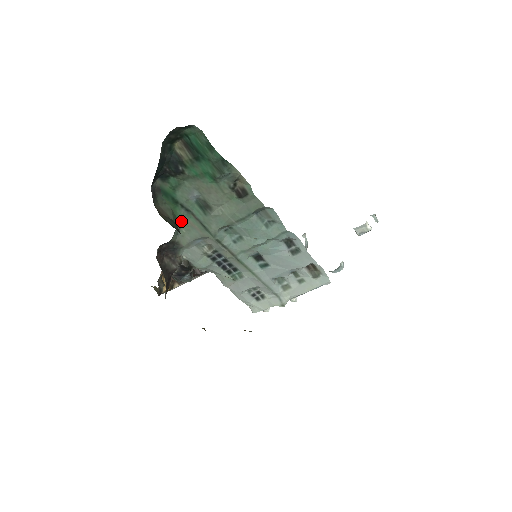
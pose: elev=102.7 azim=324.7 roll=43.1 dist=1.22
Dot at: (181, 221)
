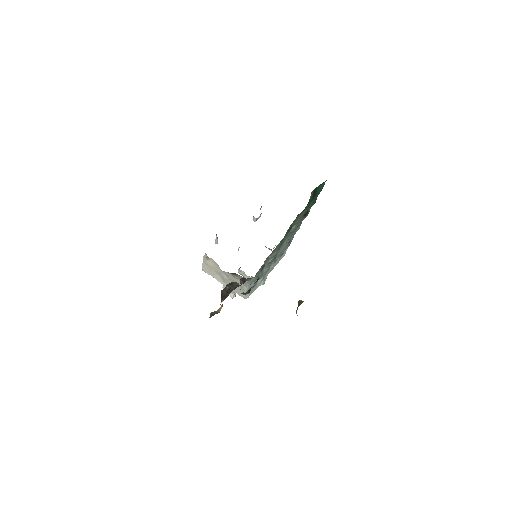
Dot at: occluded
